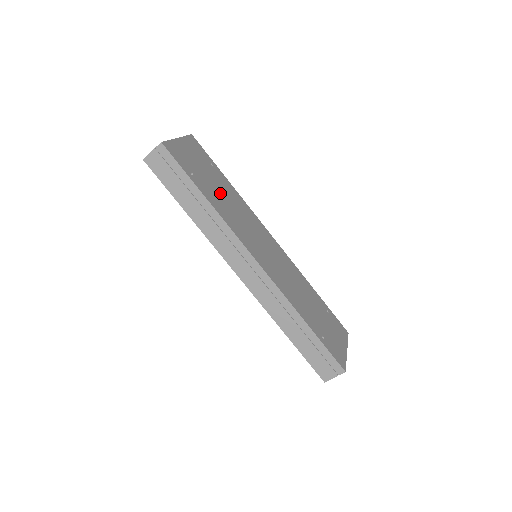
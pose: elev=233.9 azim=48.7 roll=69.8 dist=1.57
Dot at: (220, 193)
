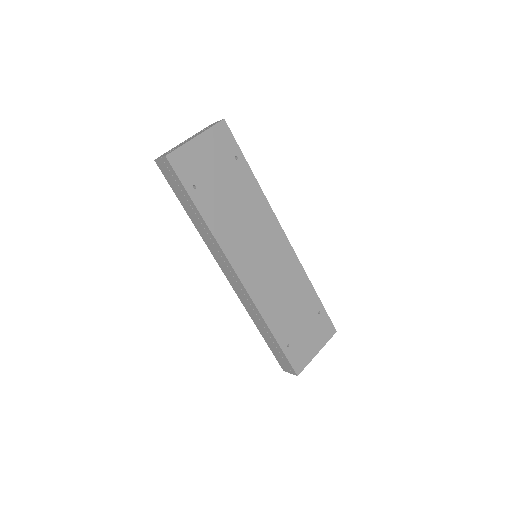
Dot at: (228, 199)
